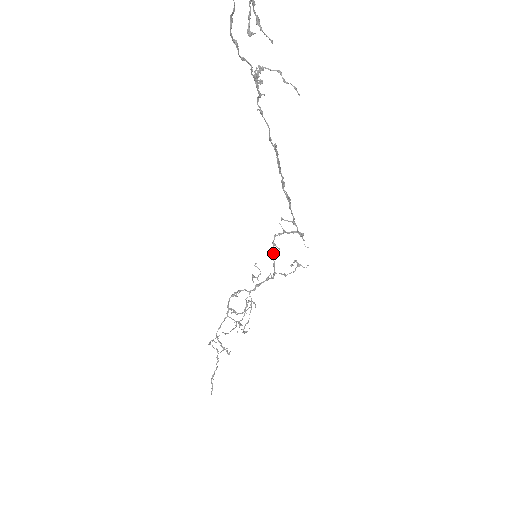
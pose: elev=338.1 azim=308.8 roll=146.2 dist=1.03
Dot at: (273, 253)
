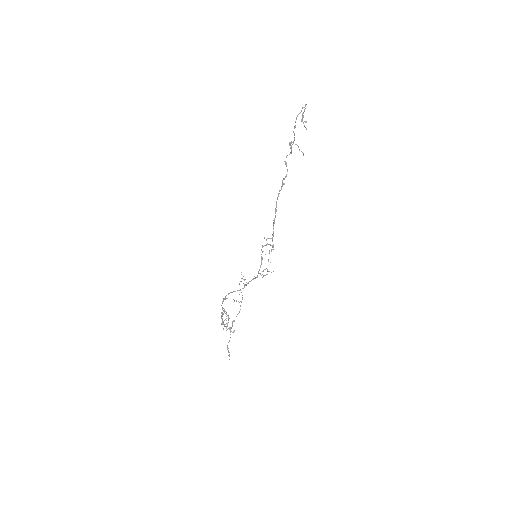
Dot at: (262, 257)
